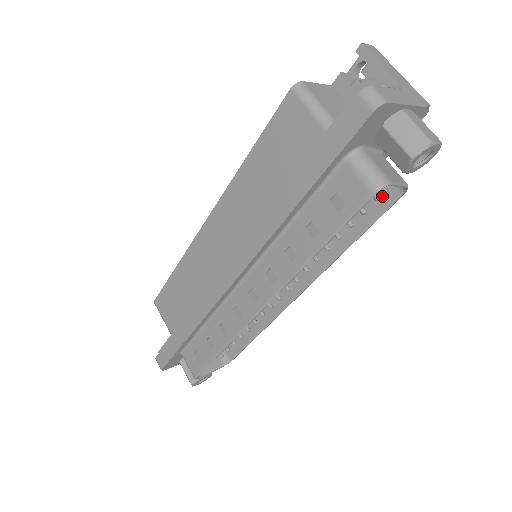
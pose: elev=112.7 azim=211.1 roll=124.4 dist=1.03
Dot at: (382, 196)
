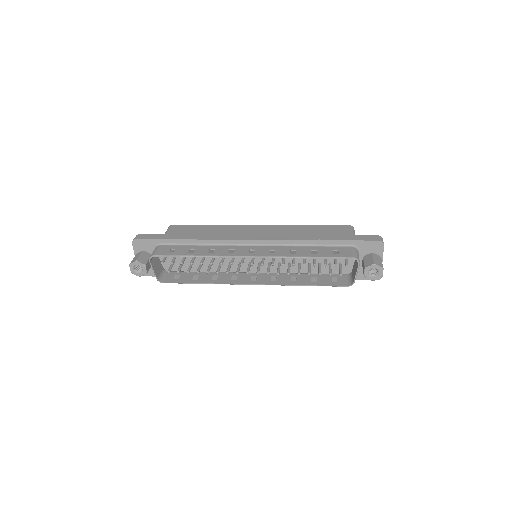
Dot at: (338, 282)
